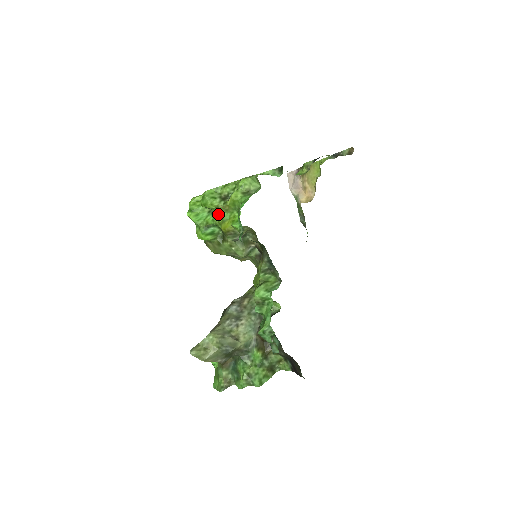
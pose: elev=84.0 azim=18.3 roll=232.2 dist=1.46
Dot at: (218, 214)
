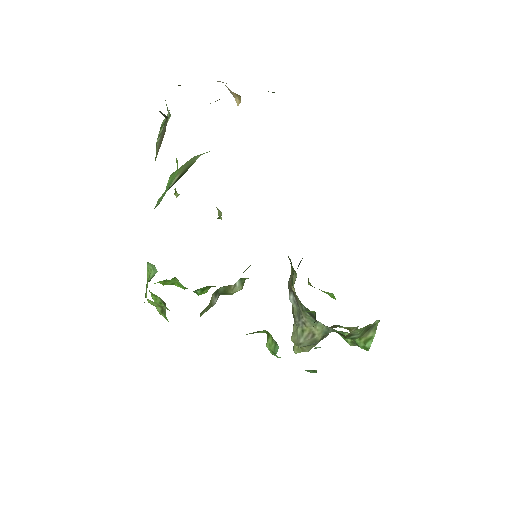
Dot at: occluded
